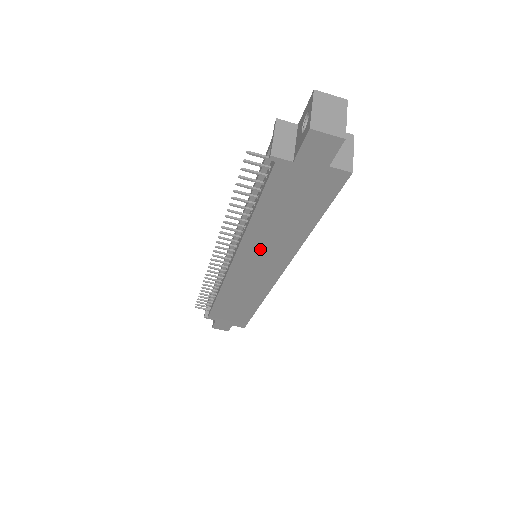
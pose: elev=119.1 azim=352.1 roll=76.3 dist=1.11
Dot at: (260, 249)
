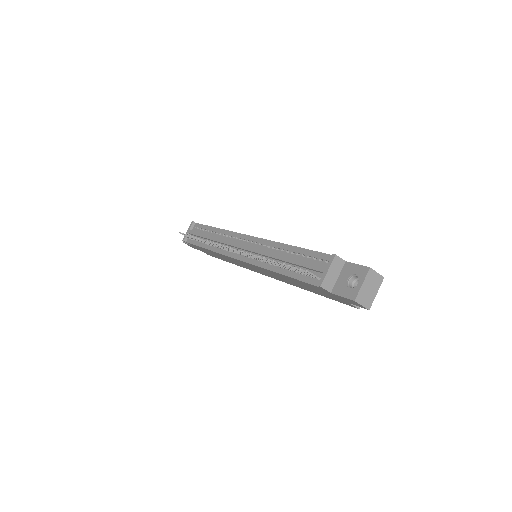
Dot at: (267, 272)
